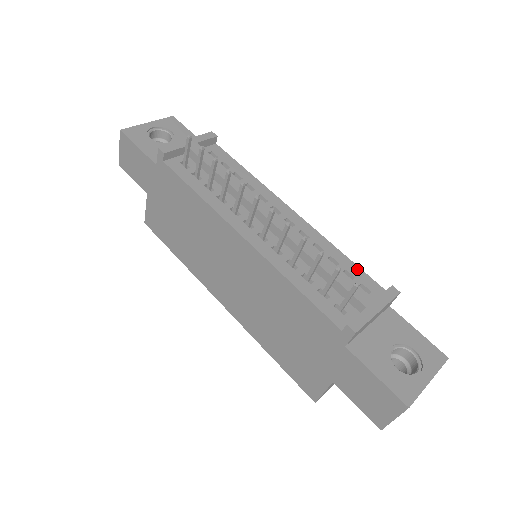
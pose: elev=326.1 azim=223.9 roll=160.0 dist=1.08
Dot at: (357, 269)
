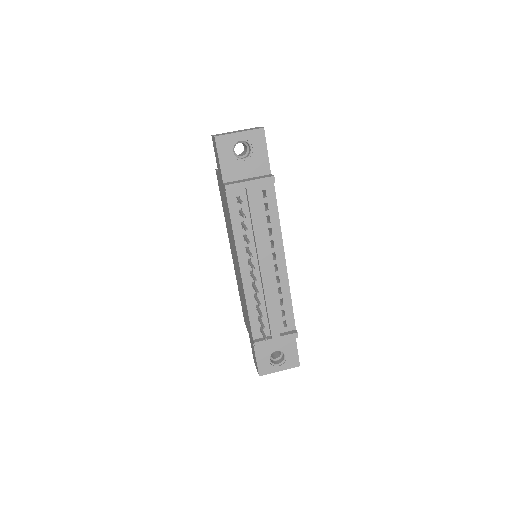
Dot at: (291, 312)
